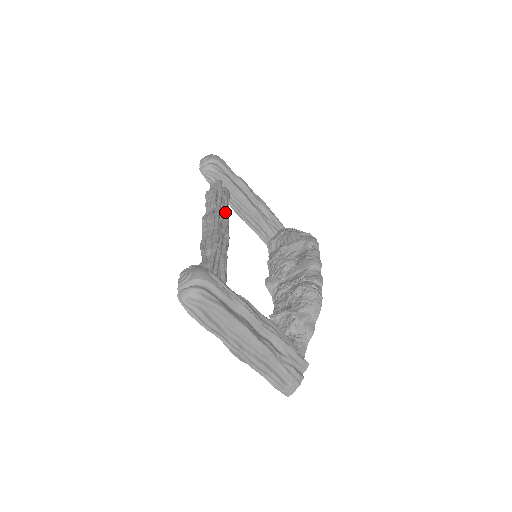
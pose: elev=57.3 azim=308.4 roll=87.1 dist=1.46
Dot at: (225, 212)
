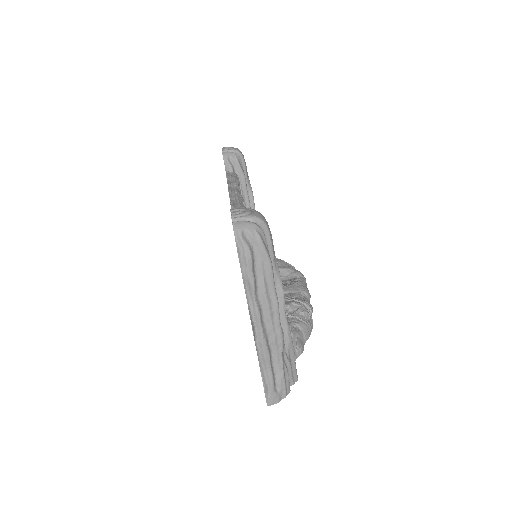
Dot at: occluded
